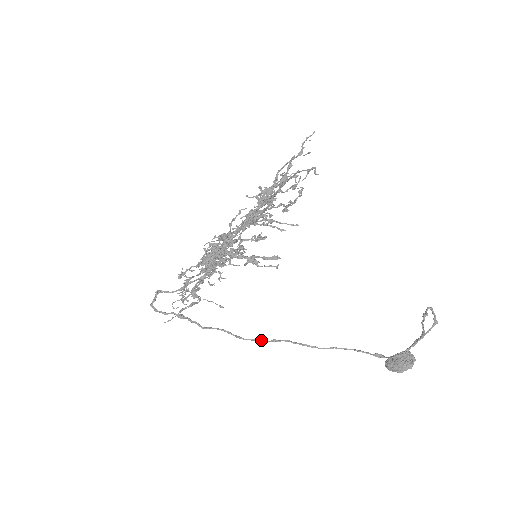
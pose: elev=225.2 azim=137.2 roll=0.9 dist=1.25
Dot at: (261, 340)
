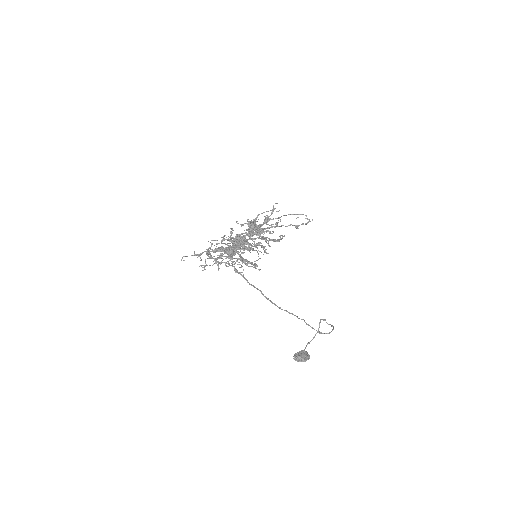
Dot at: (276, 305)
